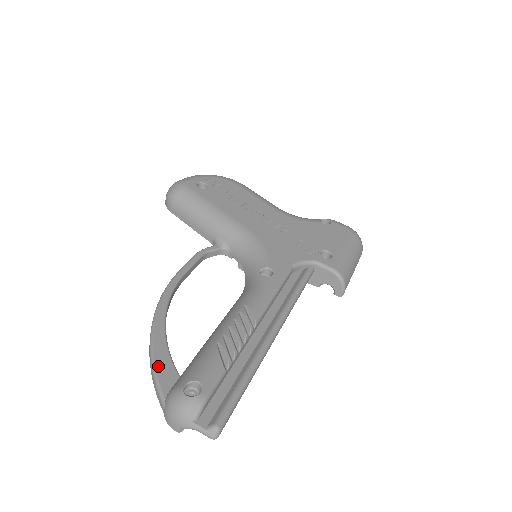
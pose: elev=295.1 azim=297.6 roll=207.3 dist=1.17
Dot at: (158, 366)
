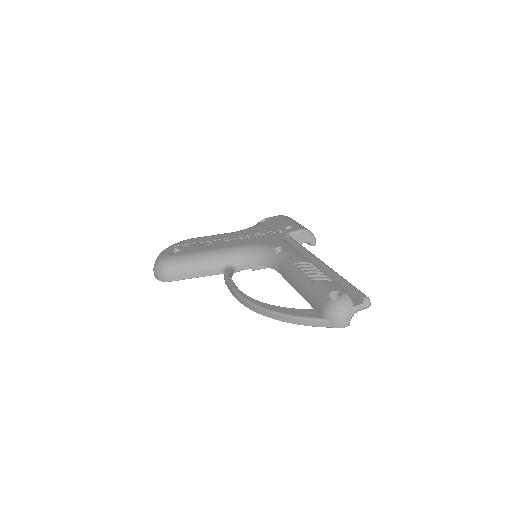
Dot at: (298, 315)
